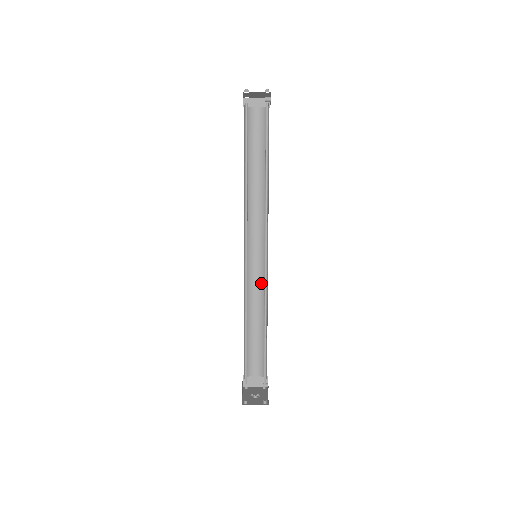
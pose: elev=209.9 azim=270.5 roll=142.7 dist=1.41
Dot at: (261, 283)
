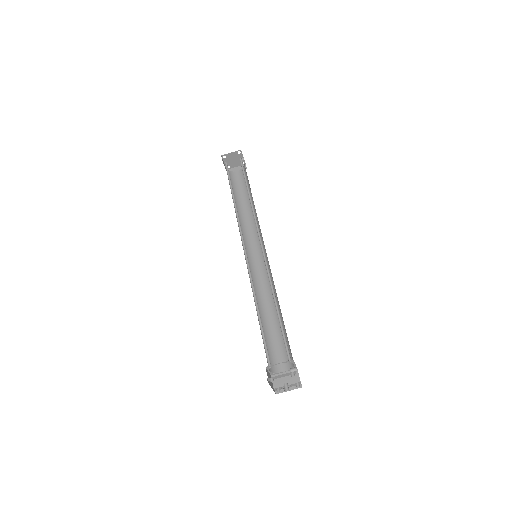
Dot at: (268, 282)
